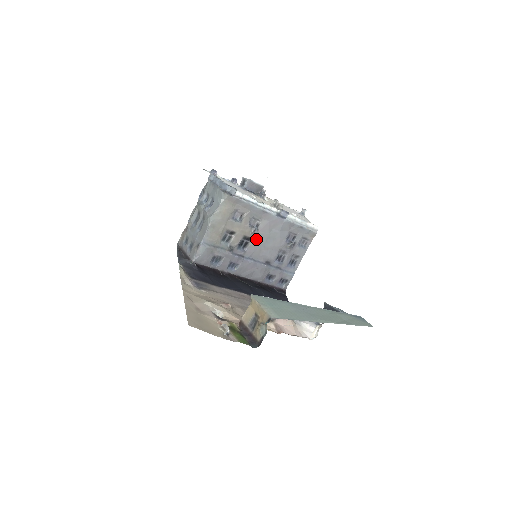
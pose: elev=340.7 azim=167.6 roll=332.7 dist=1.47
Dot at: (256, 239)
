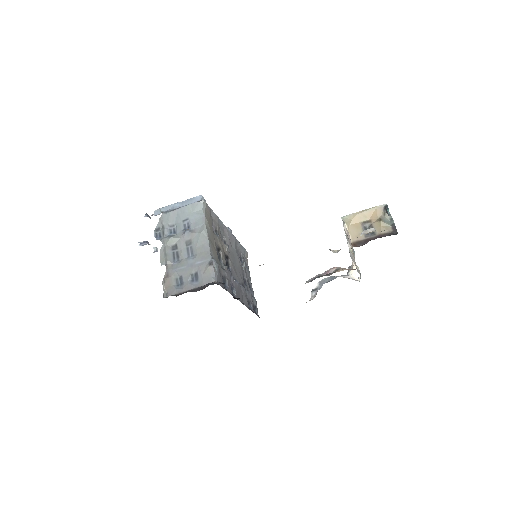
Dot at: (230, 258)
